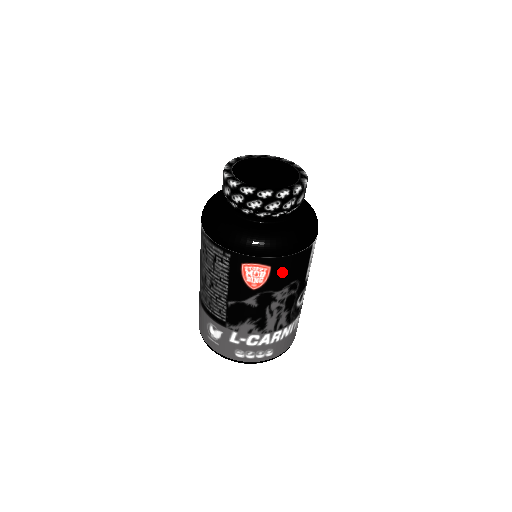
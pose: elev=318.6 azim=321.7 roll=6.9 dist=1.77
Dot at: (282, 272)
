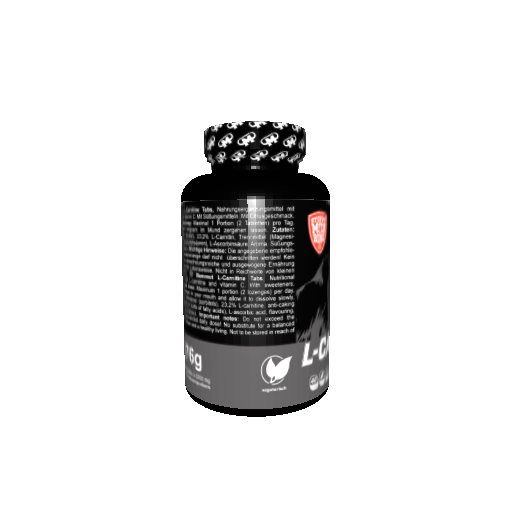
Dot at: (329, 226)
